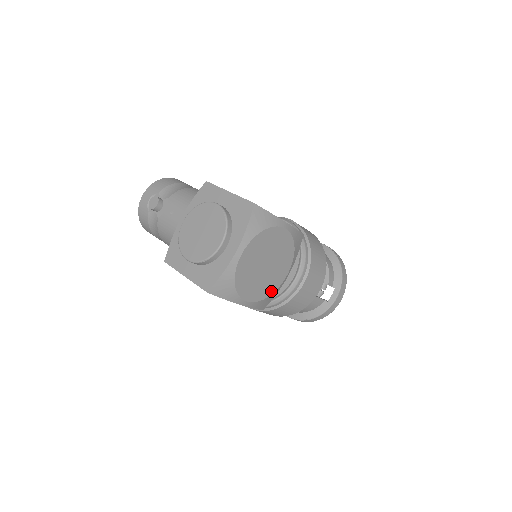
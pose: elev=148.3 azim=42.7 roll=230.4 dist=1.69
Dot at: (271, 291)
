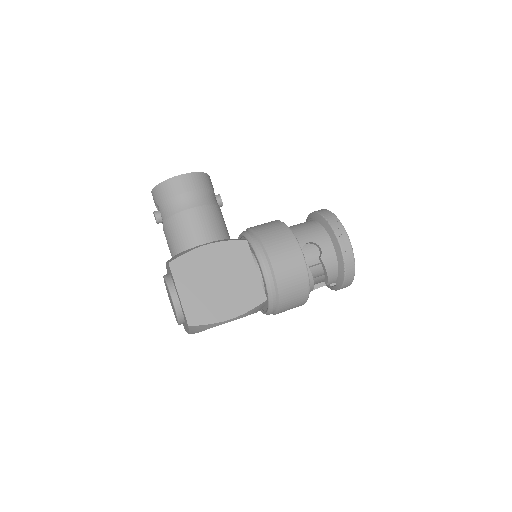
Dot at: occluded
